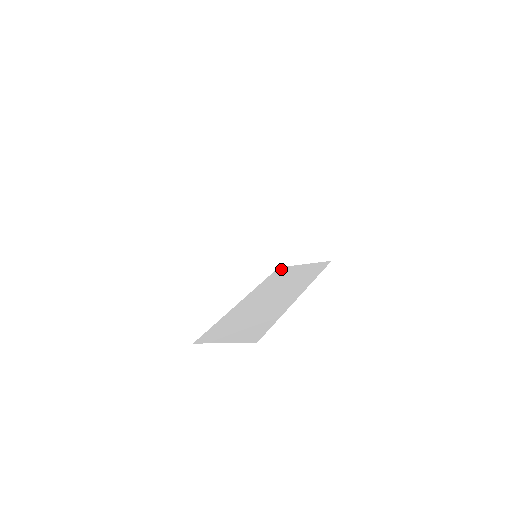
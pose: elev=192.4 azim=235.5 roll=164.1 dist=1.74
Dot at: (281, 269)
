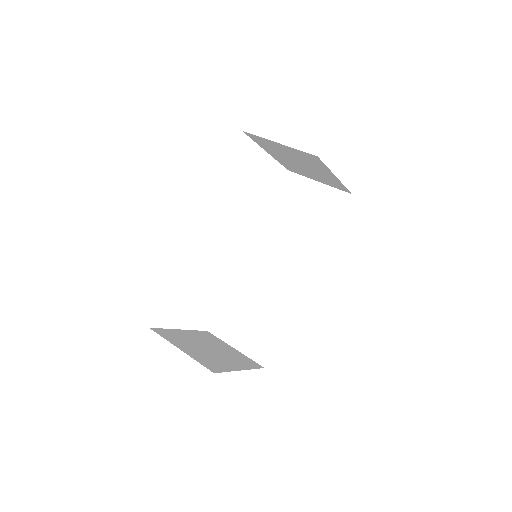
Dot at: (291, 181)
